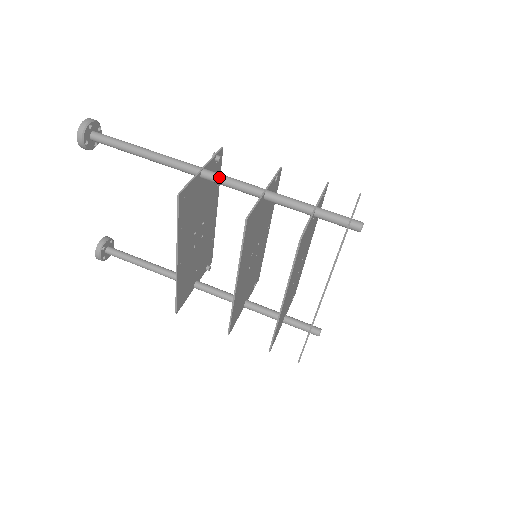
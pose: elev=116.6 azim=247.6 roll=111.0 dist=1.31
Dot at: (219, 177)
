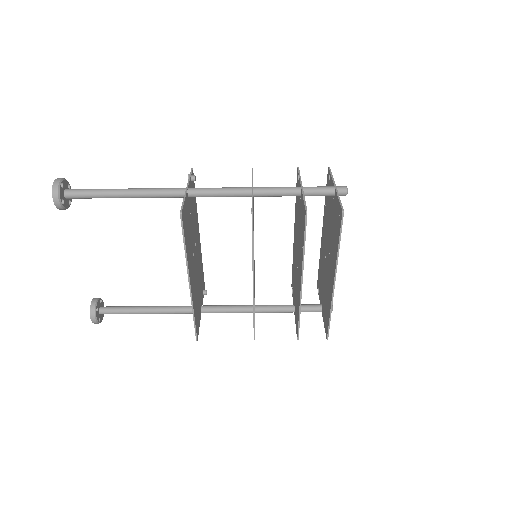
Dot at: (206, 190)
